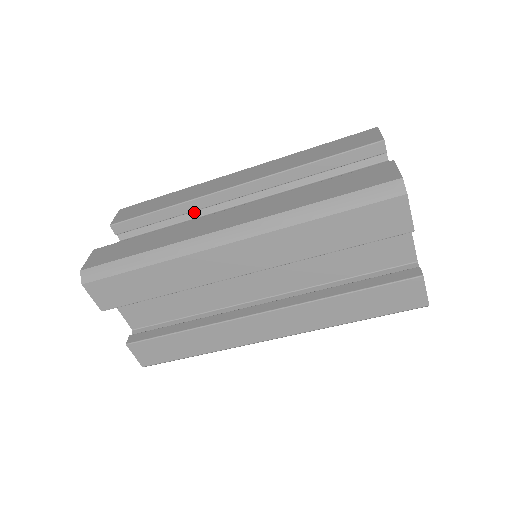
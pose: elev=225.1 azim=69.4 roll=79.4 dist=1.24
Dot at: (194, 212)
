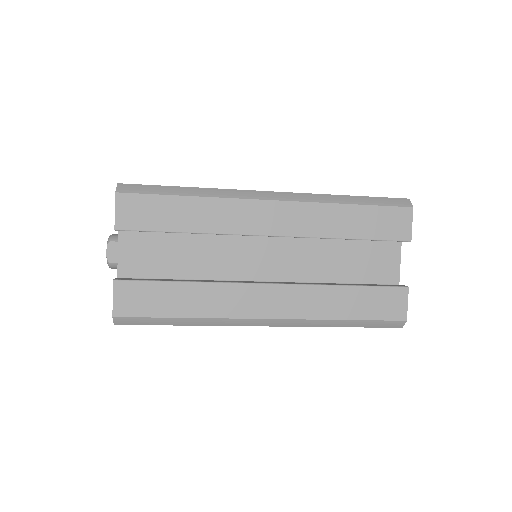
Dot at: occluded
